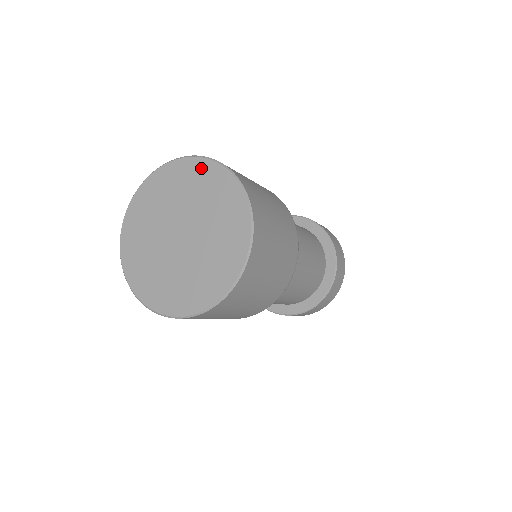
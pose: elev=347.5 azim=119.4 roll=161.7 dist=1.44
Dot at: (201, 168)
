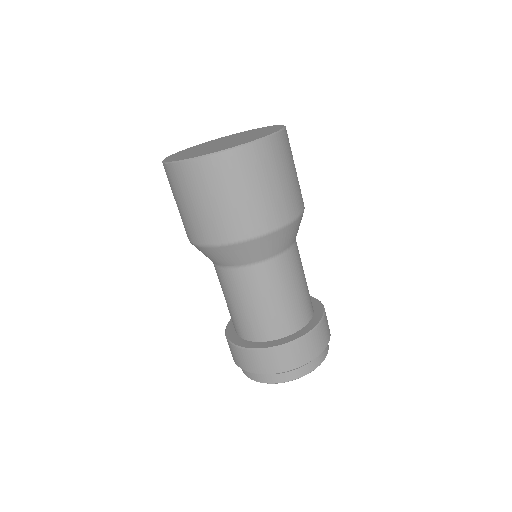
Dot at: (275, 127)
